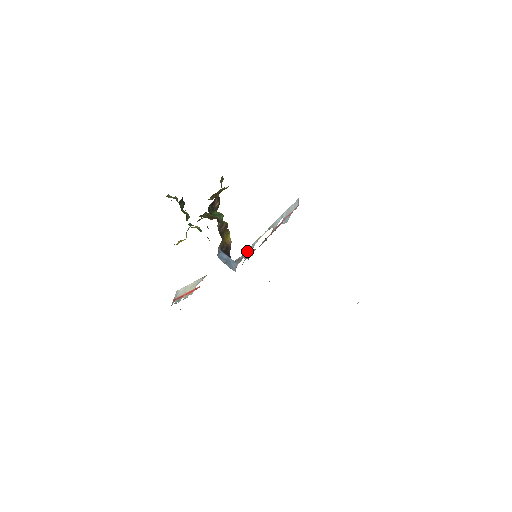
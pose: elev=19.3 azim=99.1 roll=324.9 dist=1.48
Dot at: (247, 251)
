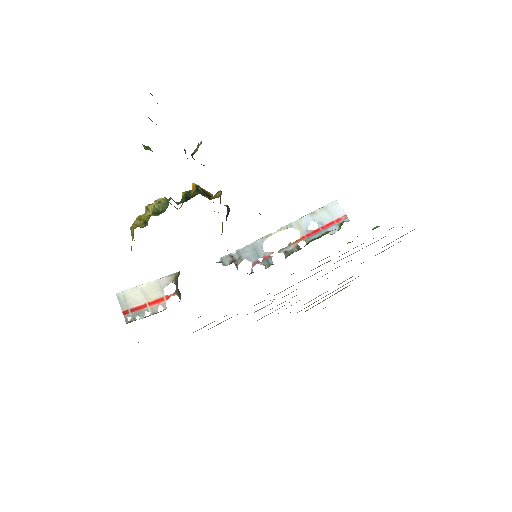
Dot at: (248, 249)
